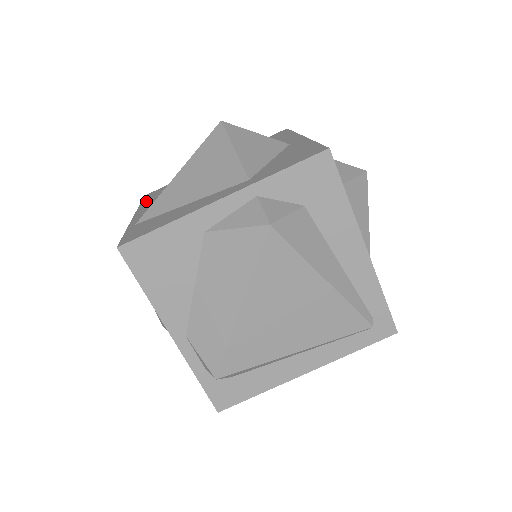
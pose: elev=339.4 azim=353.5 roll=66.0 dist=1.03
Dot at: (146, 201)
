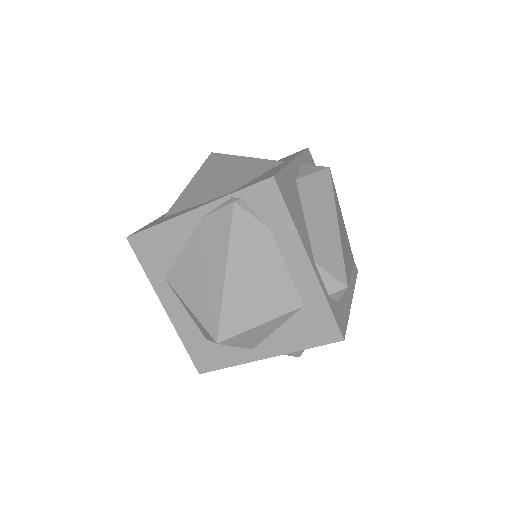
Dot at: (160, 222)
